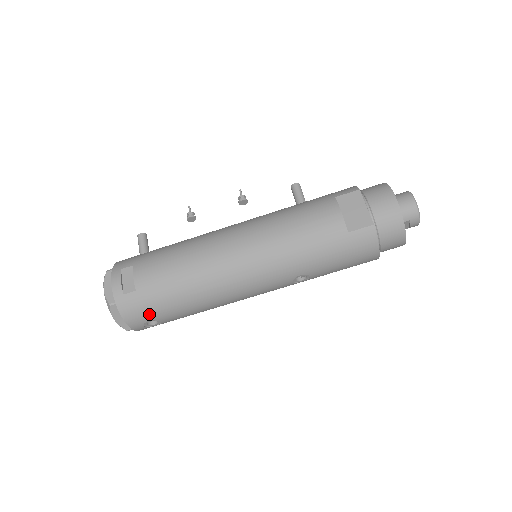
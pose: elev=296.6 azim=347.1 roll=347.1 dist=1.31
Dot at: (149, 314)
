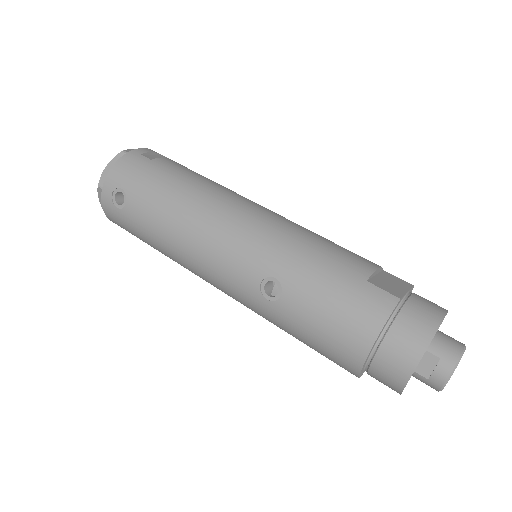
Dot at: (131, 181)
